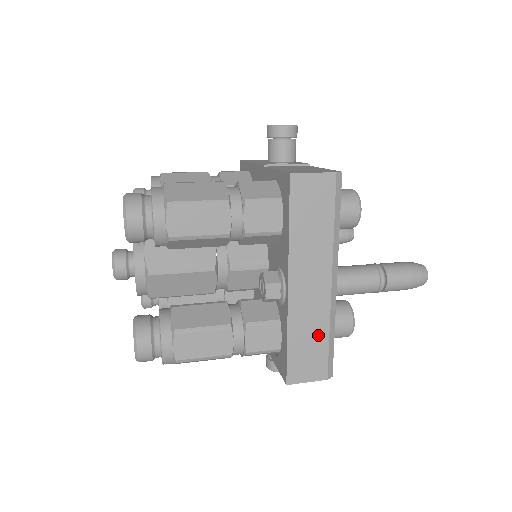
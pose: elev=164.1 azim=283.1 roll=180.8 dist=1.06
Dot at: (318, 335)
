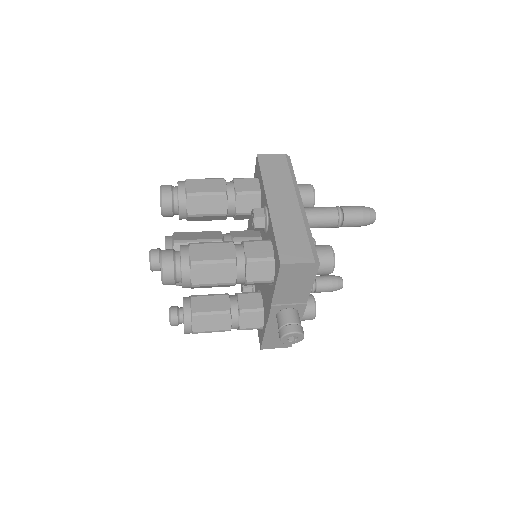
Dot at: (298, 232)
